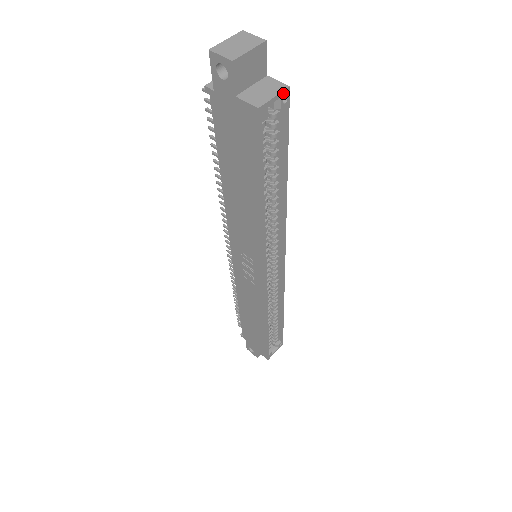
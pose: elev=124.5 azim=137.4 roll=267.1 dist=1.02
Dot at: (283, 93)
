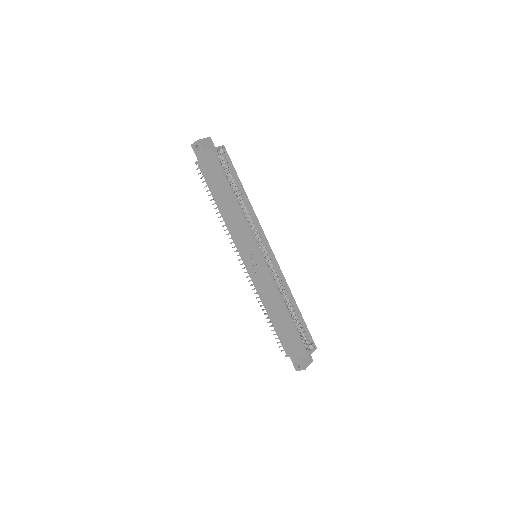
Dot at: (222, 147)
